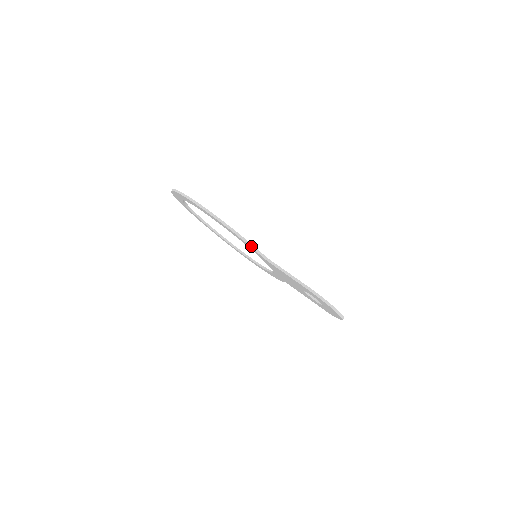
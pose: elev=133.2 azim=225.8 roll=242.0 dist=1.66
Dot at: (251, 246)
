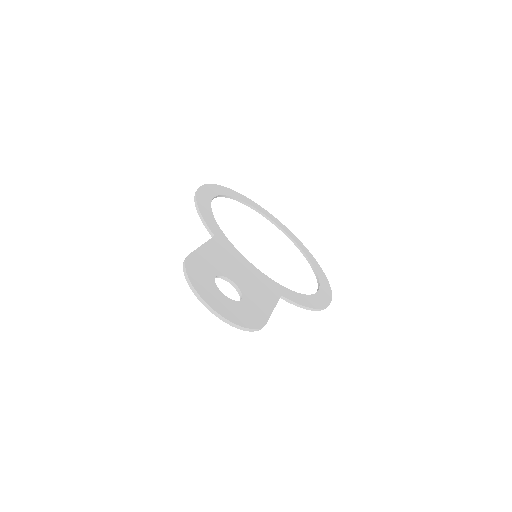
Dot at: (201, 219)
